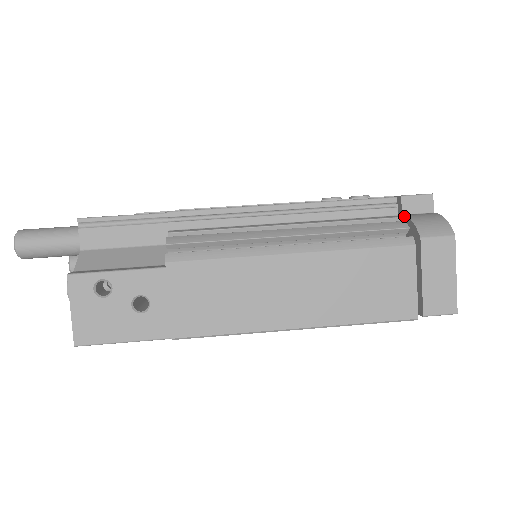
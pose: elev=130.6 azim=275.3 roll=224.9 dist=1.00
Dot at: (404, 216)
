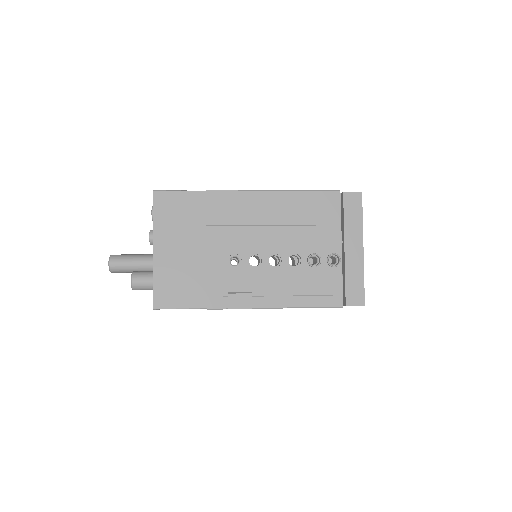
Dot at: occluded
